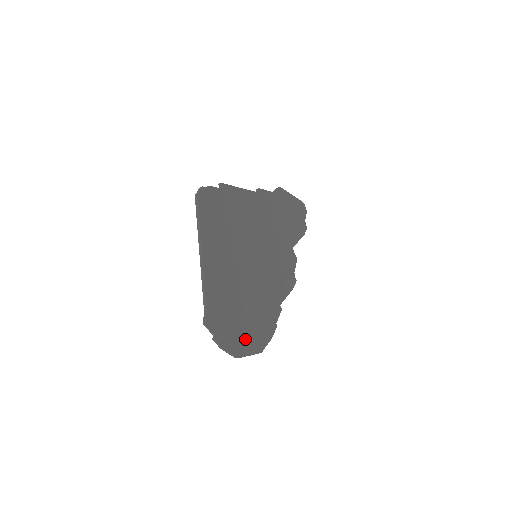
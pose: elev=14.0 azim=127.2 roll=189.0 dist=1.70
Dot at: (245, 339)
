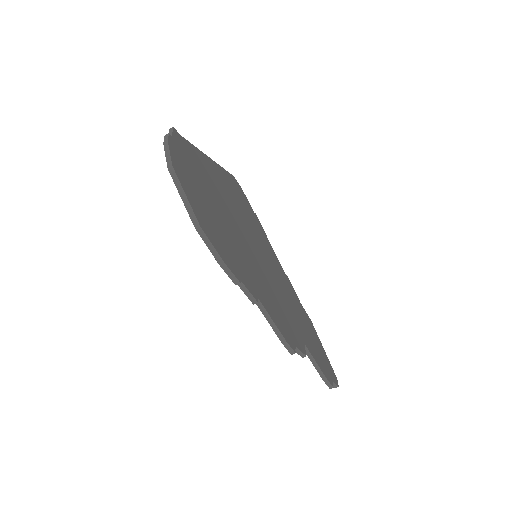
Dot at: (194, 194)
